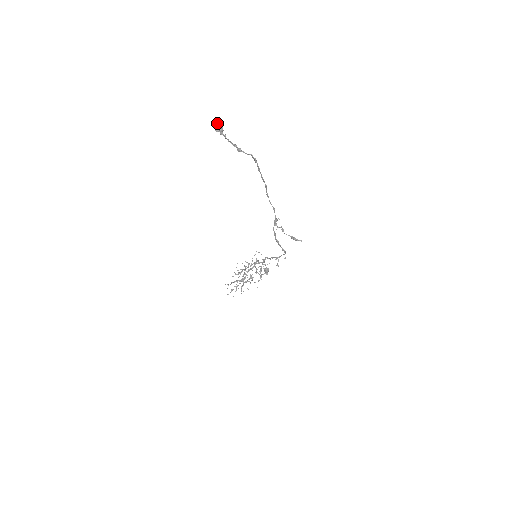
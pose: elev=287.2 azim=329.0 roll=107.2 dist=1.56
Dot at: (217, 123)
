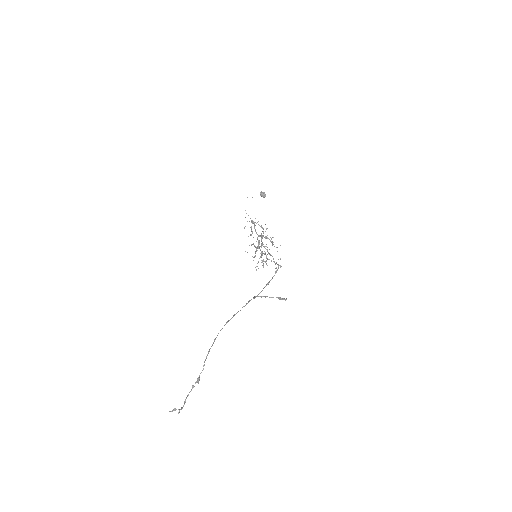
Dot at: occluded
